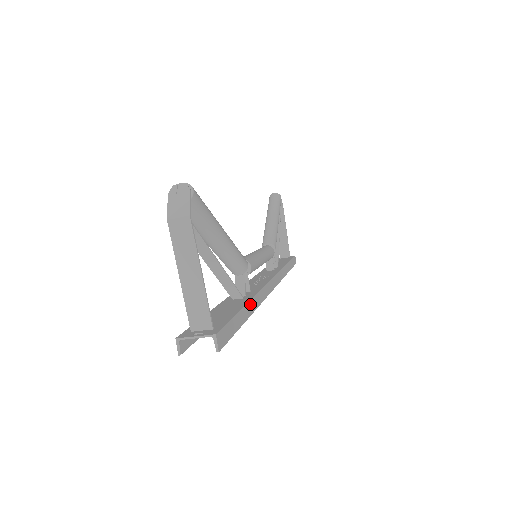
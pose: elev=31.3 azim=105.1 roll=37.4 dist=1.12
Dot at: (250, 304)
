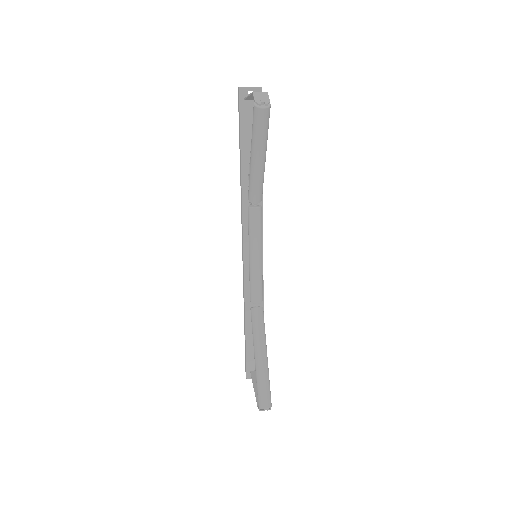
Dot at: occluded
